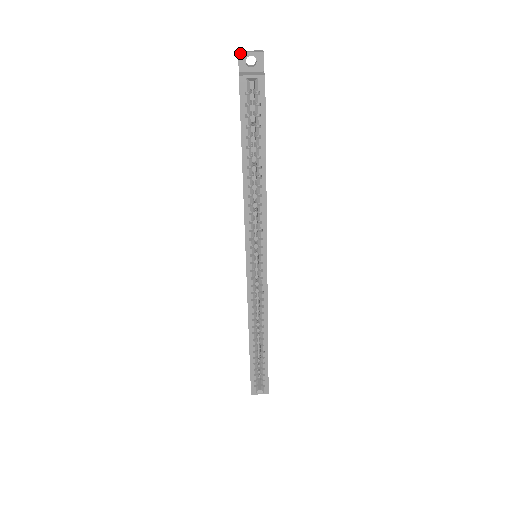
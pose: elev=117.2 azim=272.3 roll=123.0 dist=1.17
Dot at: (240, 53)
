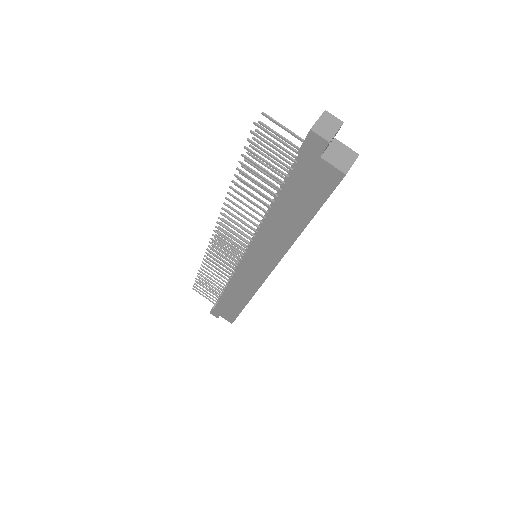
Dot at: (330, 141)
